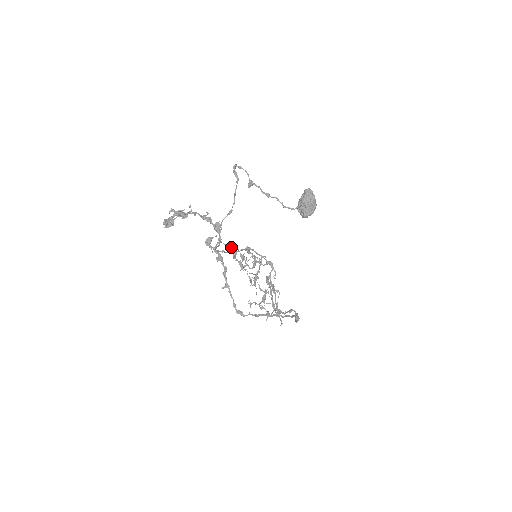
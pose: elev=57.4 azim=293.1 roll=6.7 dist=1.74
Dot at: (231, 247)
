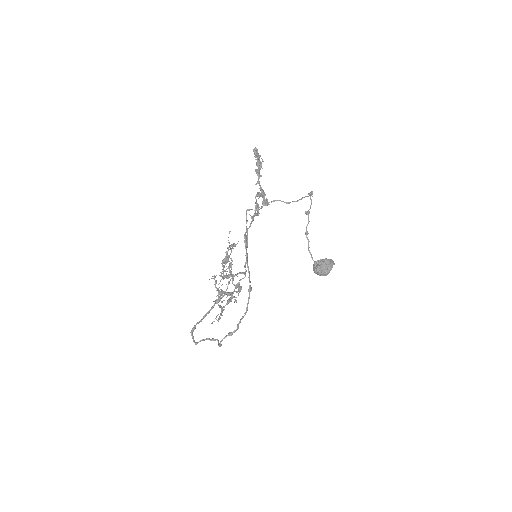
Dot at: occluded
